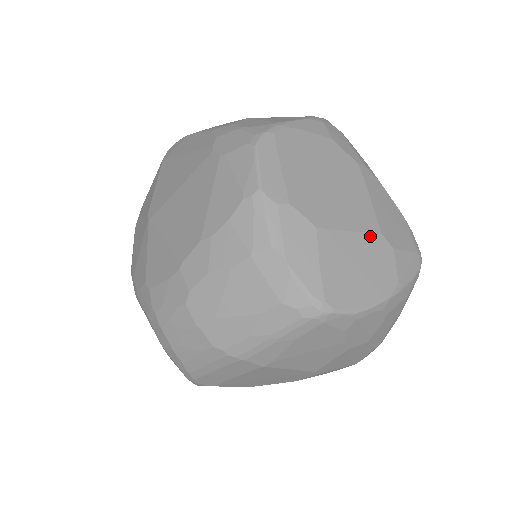
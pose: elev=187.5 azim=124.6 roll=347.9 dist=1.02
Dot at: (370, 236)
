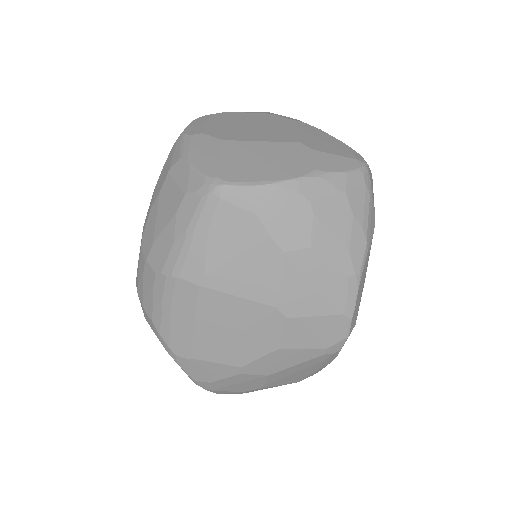
Dot at: (284, 144)
